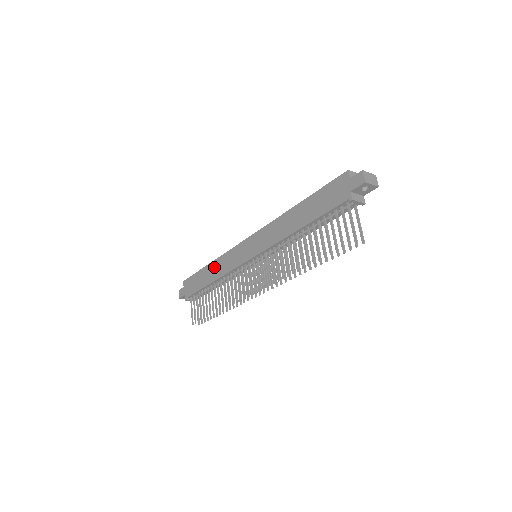
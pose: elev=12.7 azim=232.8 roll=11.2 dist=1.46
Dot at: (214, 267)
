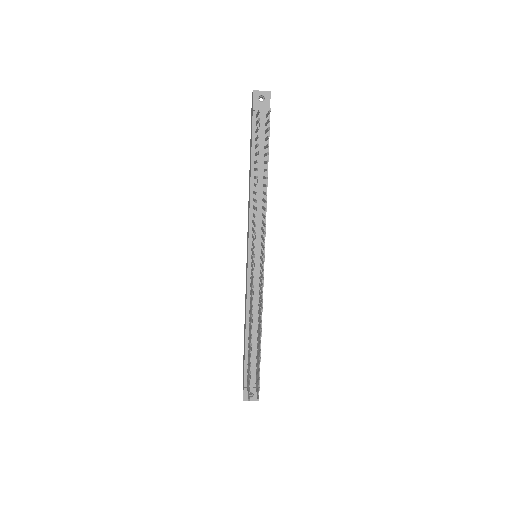
Dot at: occluded
